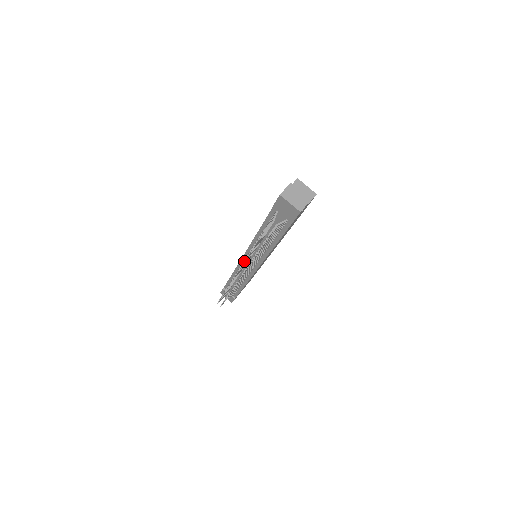
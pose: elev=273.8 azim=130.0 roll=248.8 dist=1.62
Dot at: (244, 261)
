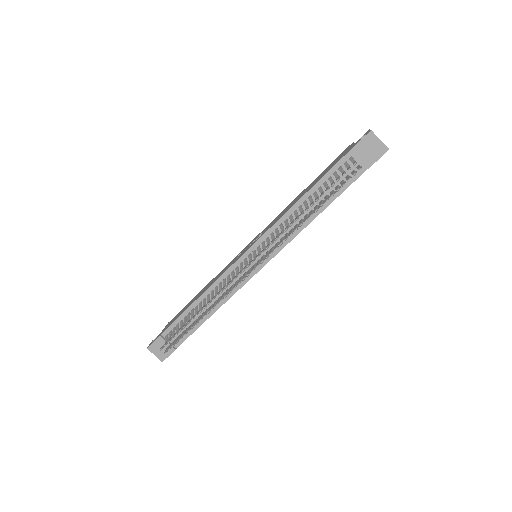
Dot at: (287, 228)
